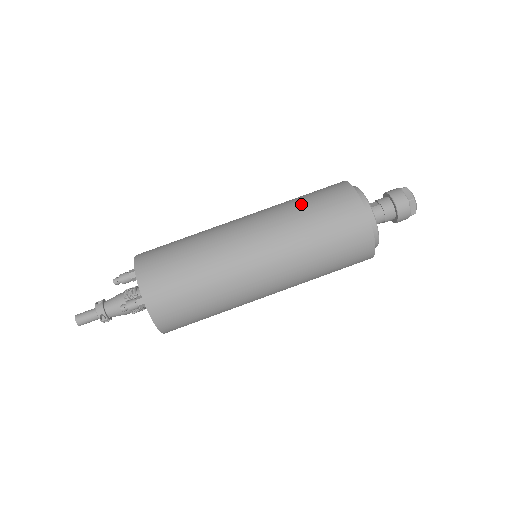
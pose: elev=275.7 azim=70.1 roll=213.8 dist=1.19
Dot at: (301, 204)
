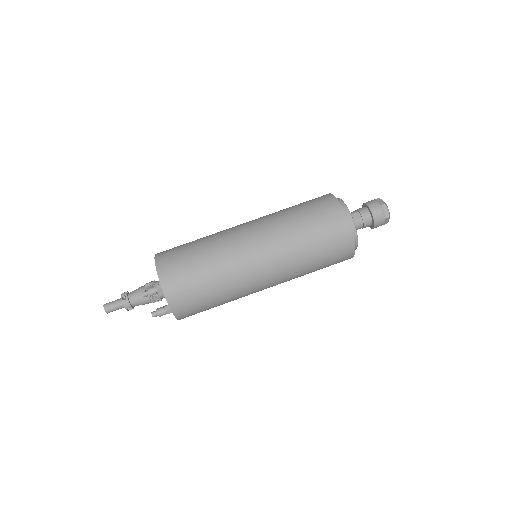
Dot at: (302, 230)
